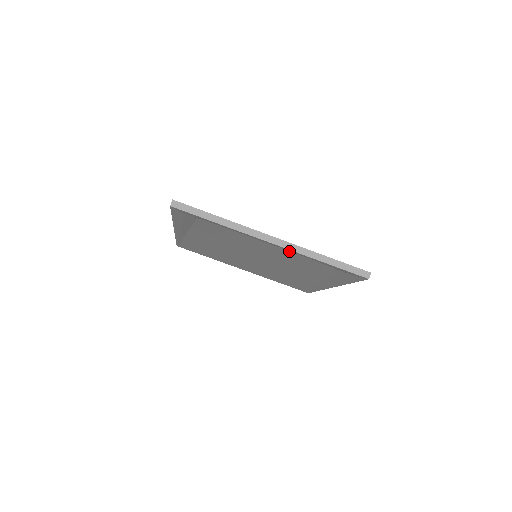
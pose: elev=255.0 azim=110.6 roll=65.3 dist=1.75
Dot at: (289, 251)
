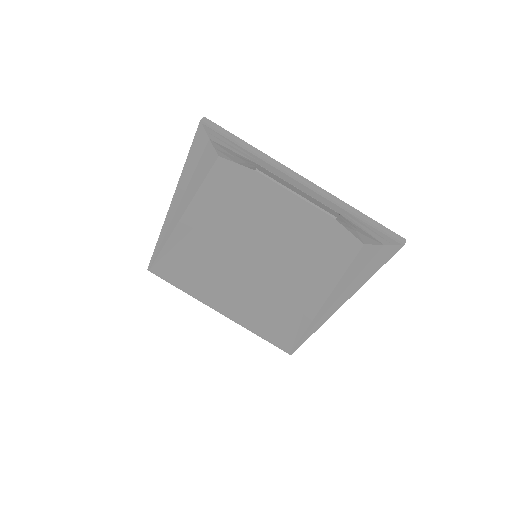
Dot at: (313, 213)
